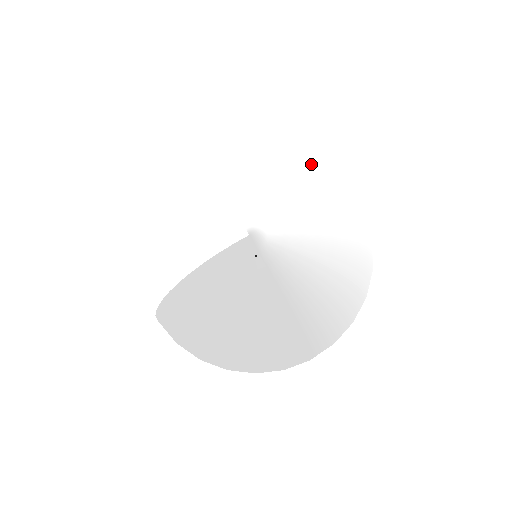
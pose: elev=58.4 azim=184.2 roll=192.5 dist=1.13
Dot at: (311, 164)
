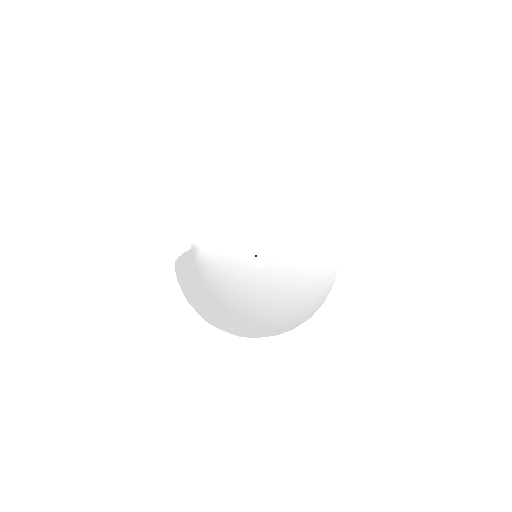
Dot at: (264, 206)
